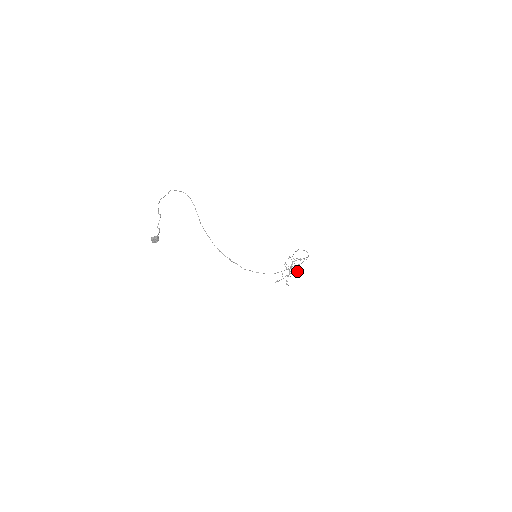
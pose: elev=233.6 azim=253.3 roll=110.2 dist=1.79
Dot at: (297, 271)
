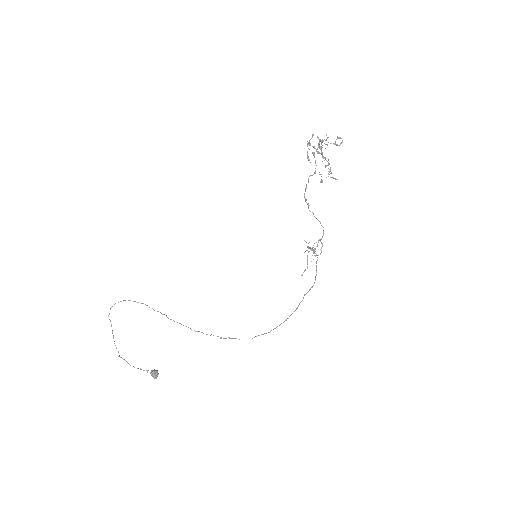
Dot at: occluded
